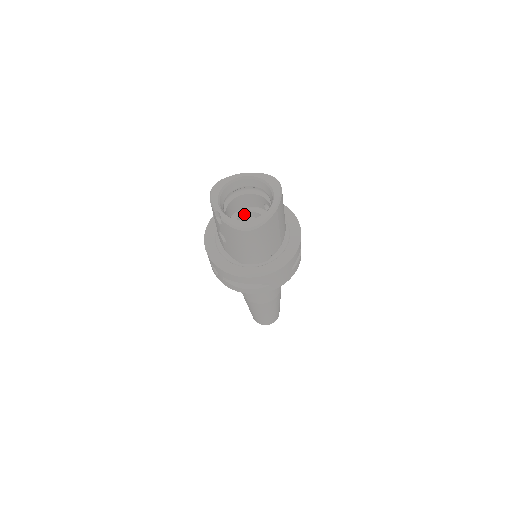
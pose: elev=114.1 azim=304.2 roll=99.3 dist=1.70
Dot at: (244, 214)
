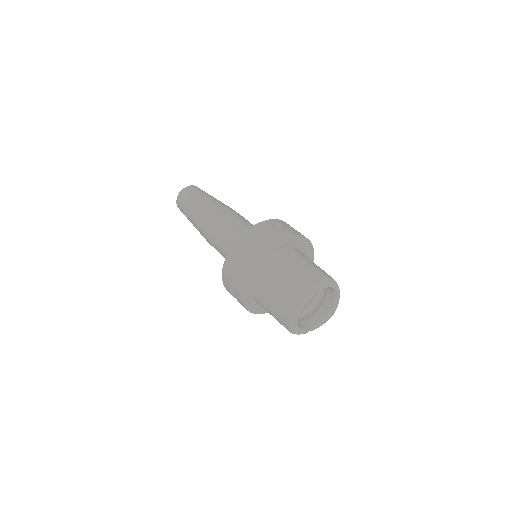
Dot at: occluded
